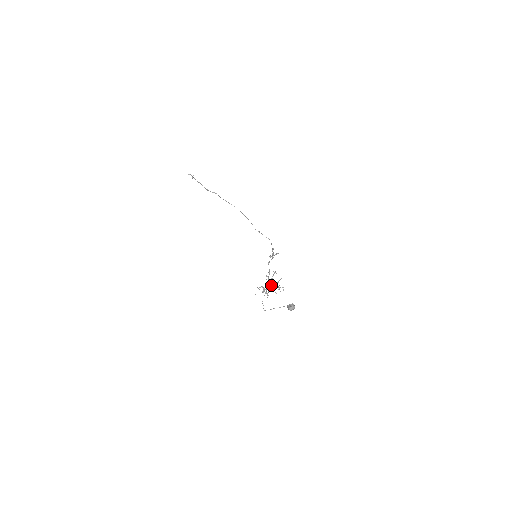
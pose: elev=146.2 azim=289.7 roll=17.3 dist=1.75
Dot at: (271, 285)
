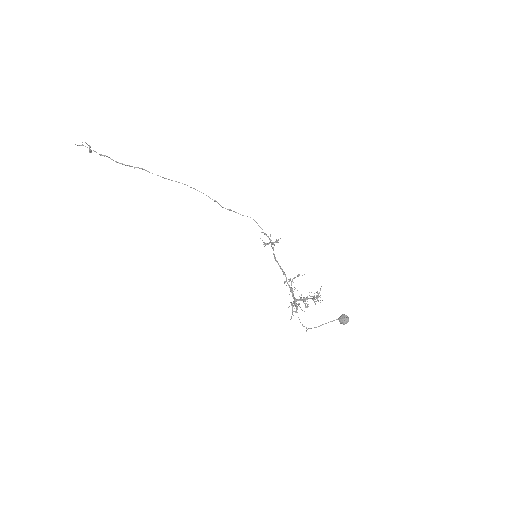
Dot at: occluded
